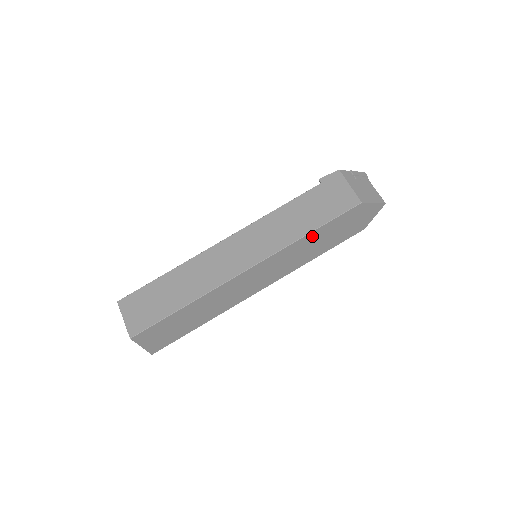
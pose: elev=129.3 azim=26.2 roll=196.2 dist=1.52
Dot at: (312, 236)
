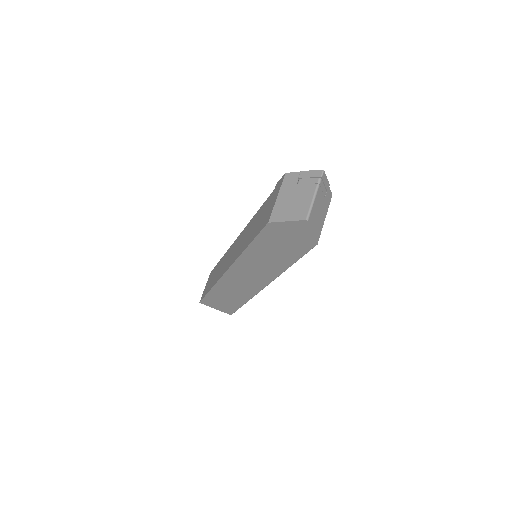
Dot at: (253, 251)
